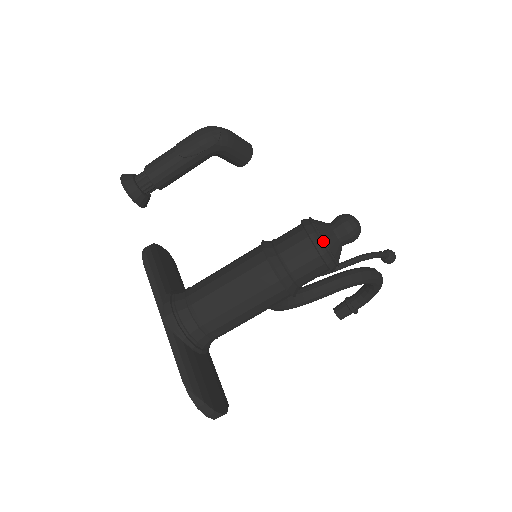
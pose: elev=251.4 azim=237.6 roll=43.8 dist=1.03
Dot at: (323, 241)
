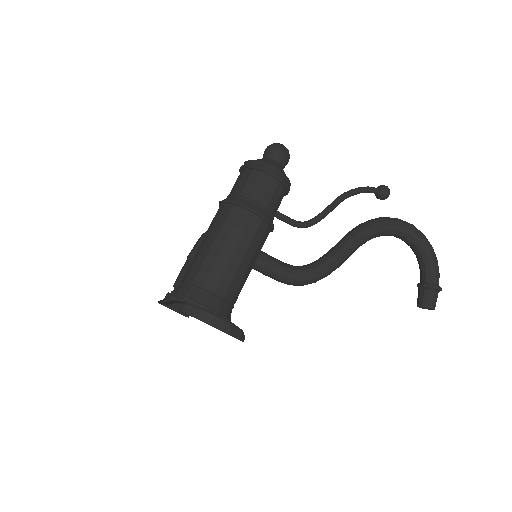
Dot at: (249, 160)
